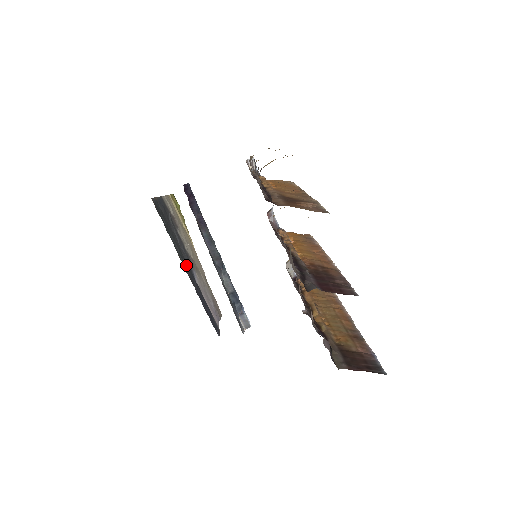
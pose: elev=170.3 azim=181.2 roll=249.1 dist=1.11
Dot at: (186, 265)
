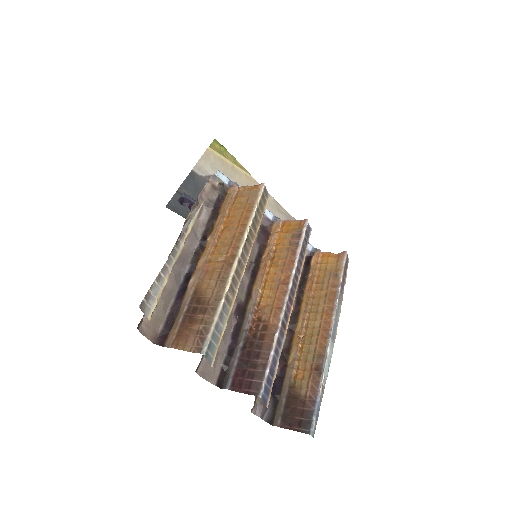
Dot at: occluded
